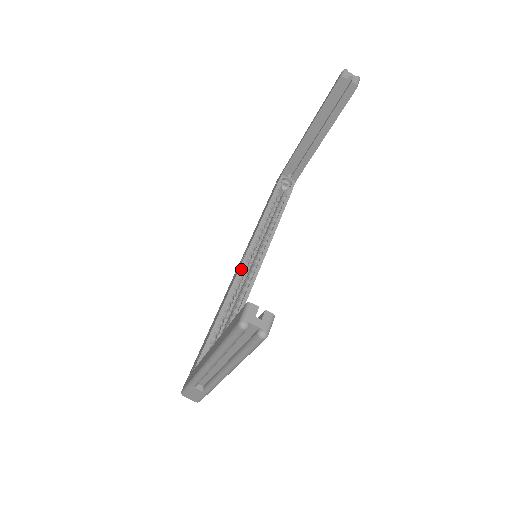
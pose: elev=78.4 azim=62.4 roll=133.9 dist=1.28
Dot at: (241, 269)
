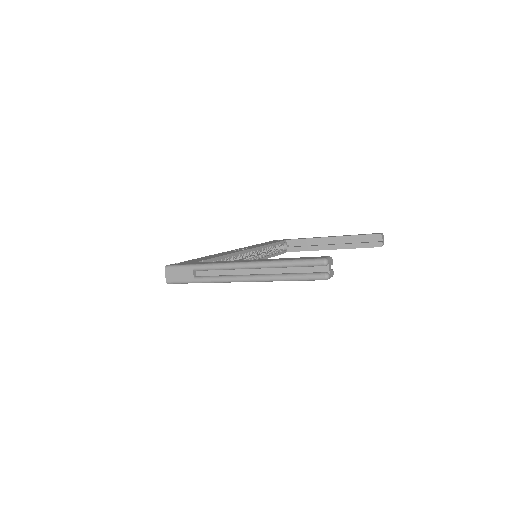
Dot at: (245, 252)
